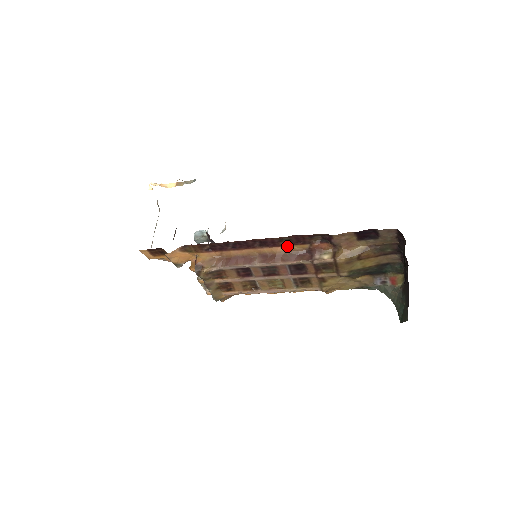
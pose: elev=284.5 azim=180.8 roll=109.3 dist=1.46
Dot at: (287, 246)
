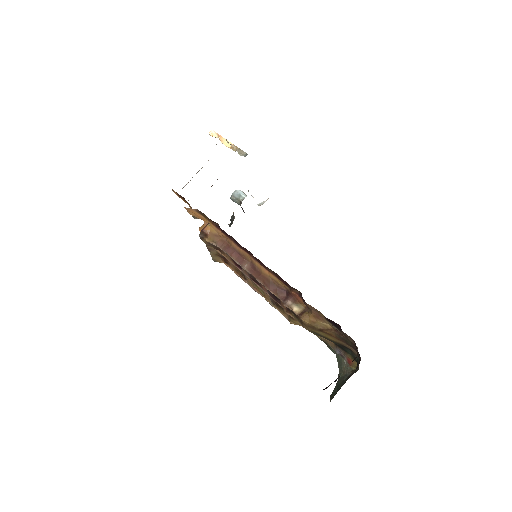
Dot at: (273, 275)
